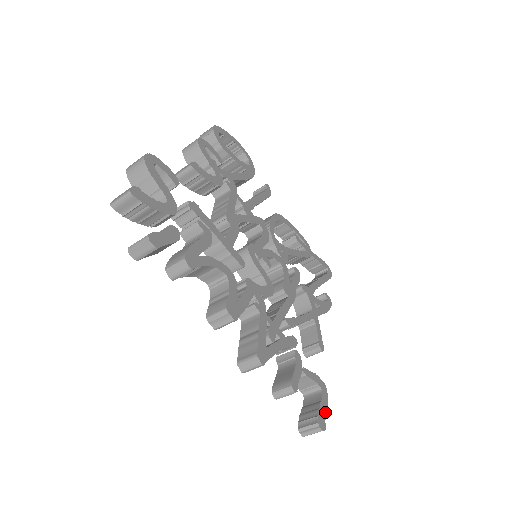
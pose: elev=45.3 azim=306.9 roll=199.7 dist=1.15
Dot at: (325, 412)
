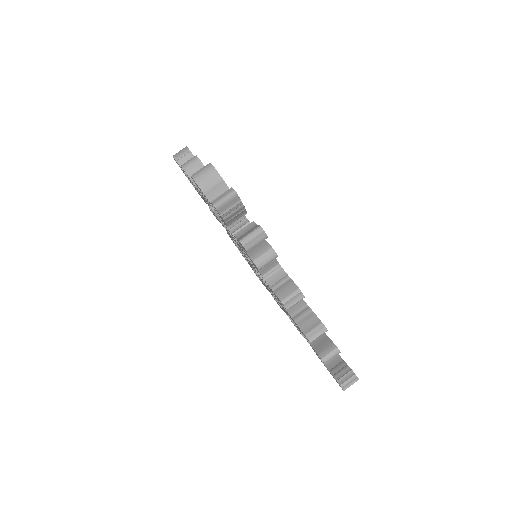
Dot at: occluded
